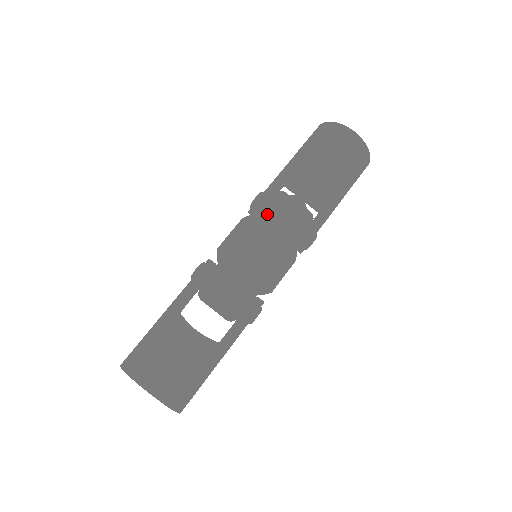
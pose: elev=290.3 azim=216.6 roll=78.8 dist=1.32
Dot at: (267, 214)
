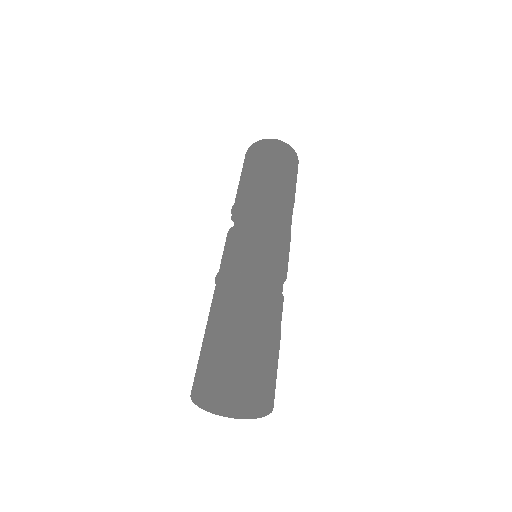
Dot at: (268, 213)
